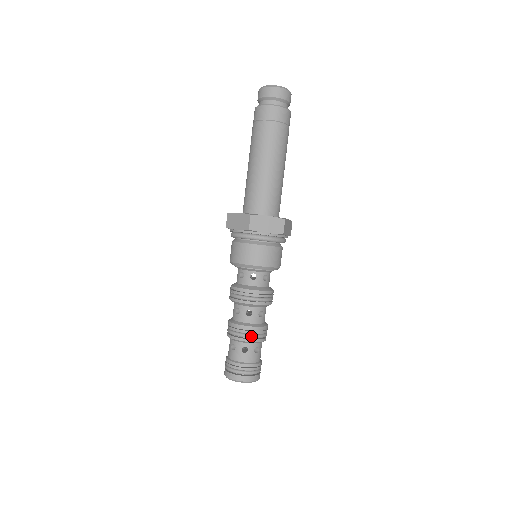
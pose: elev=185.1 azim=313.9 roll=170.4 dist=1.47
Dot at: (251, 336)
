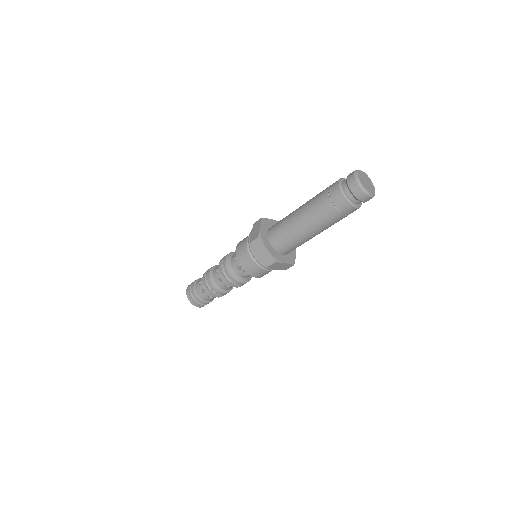
Dot at: (220, 296)
